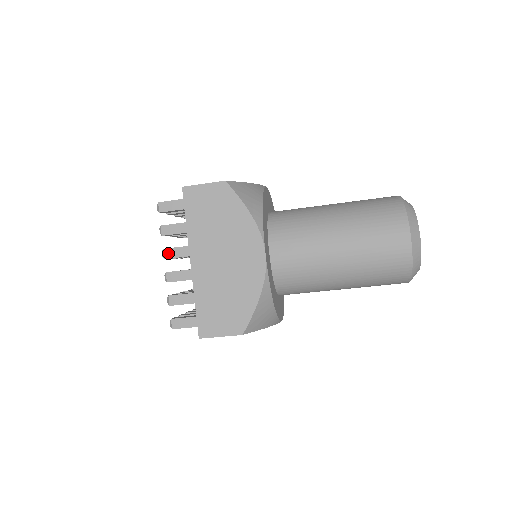
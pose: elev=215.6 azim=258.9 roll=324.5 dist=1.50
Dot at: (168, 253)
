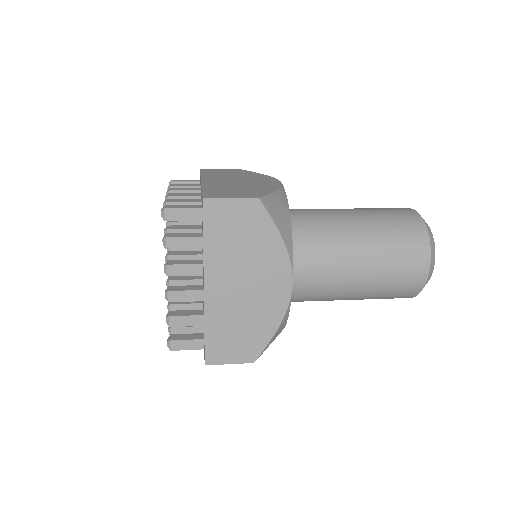
Dot at: (173, 270)
